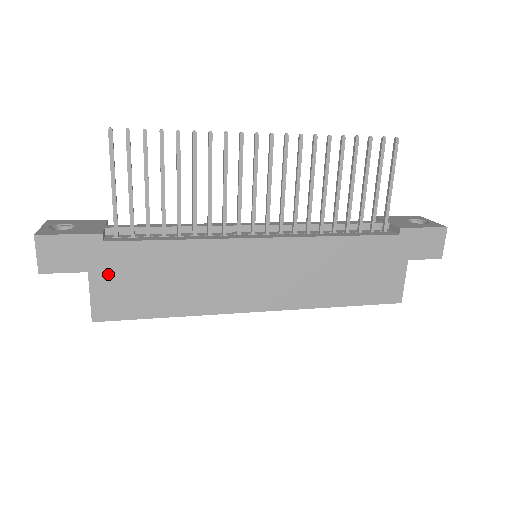
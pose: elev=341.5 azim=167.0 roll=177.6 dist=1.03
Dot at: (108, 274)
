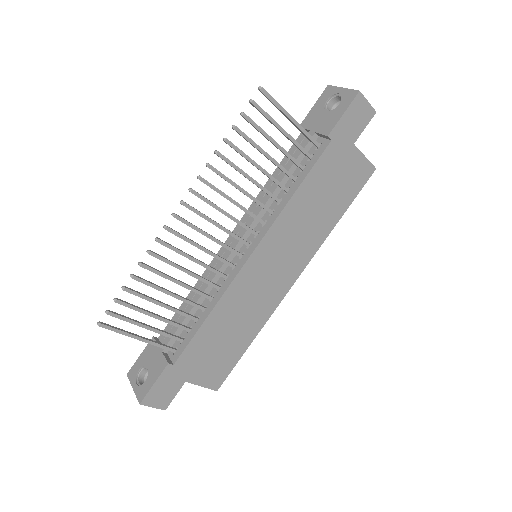
Dot at: (196, 370)
